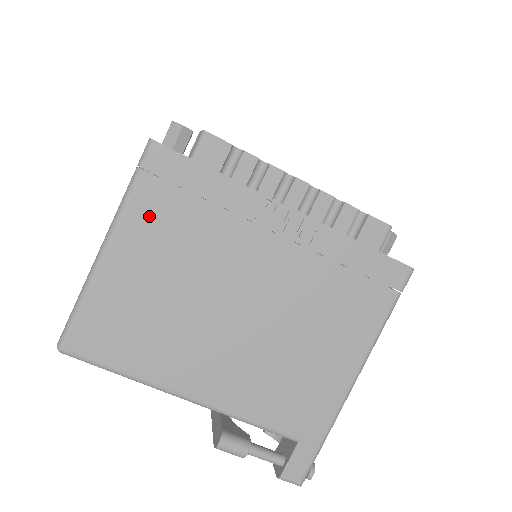
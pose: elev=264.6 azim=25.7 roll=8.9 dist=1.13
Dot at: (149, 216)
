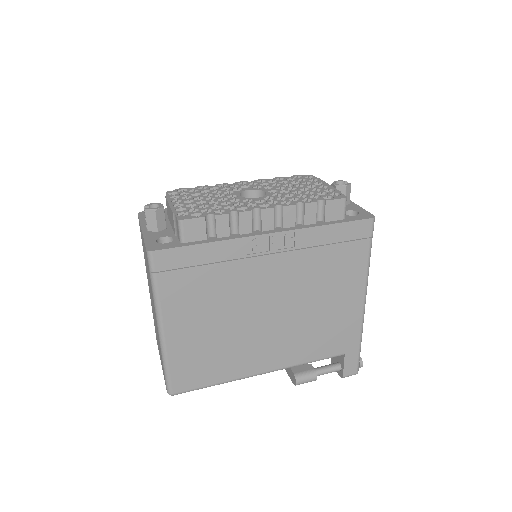
Dot at: (178, 296)
